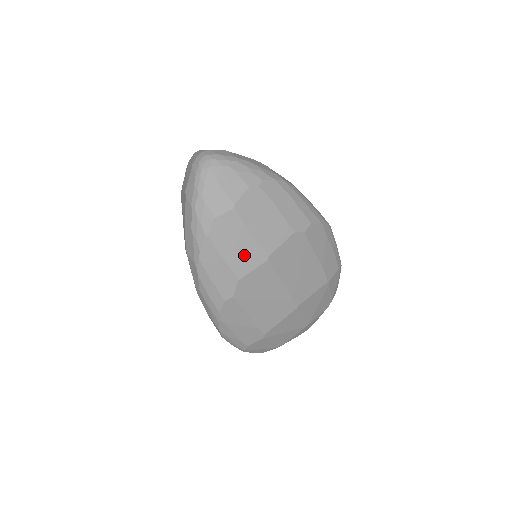
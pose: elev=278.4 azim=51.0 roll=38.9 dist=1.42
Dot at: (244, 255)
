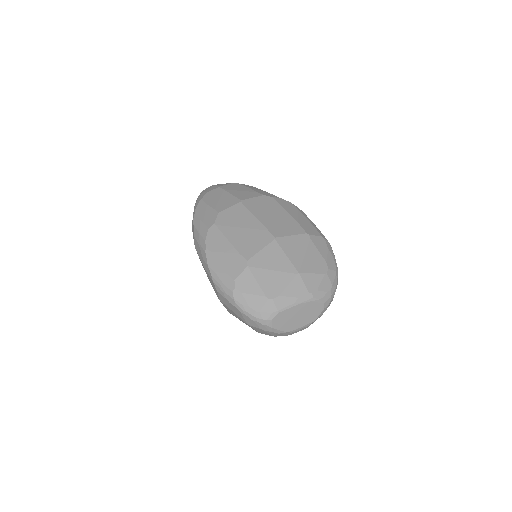
Dot at: (224, 202)
